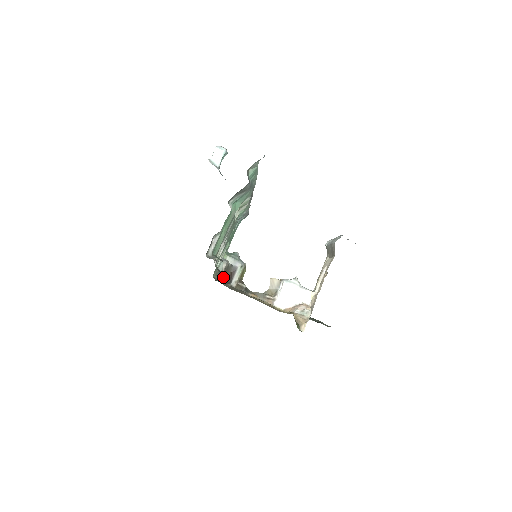
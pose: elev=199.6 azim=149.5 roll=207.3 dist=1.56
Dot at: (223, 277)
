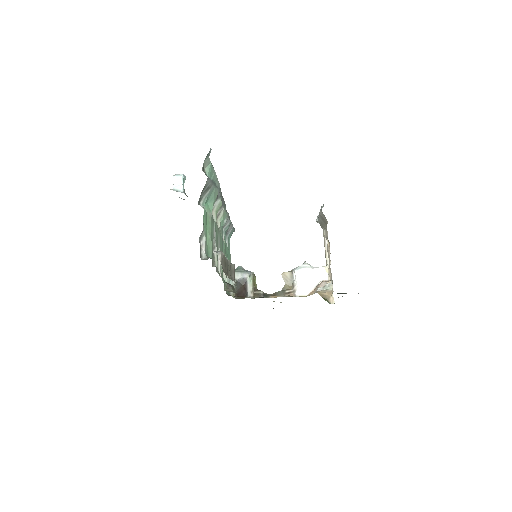
Dot at: (225, 271)
